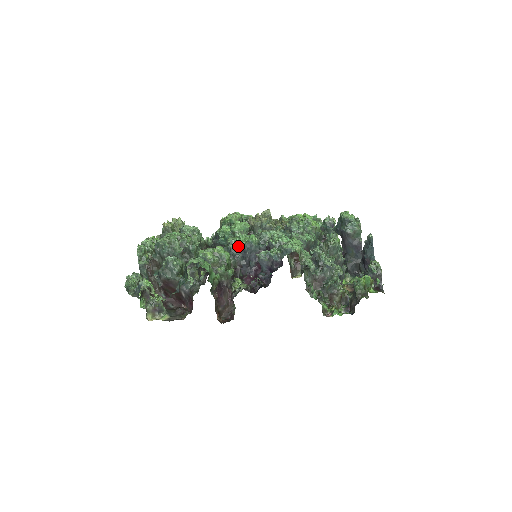
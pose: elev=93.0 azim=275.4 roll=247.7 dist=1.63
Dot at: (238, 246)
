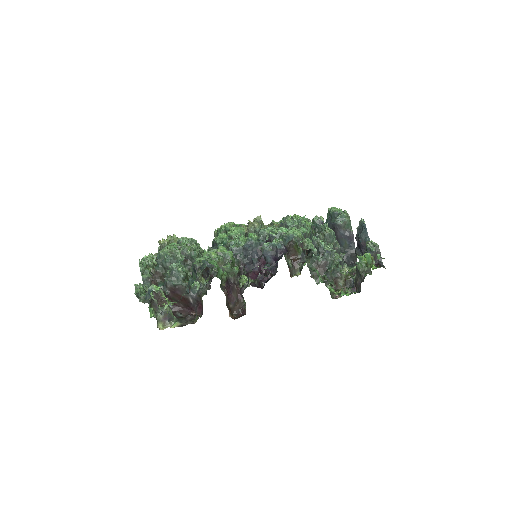
Dot at: (239, 246)
